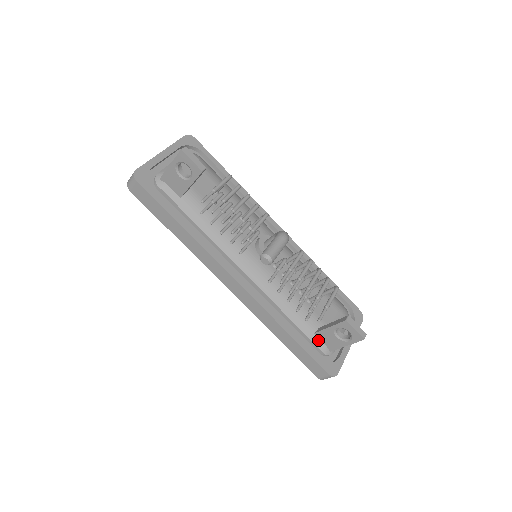
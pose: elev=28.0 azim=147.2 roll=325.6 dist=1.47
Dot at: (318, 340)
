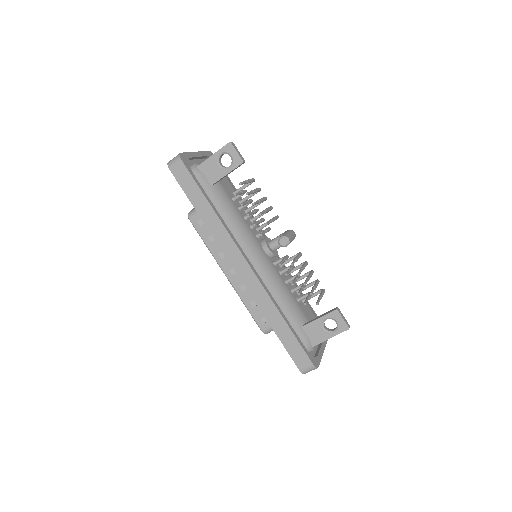
Dot at: (304, 333)
